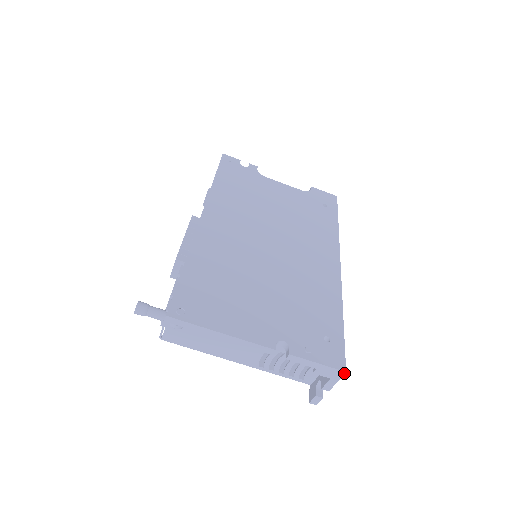
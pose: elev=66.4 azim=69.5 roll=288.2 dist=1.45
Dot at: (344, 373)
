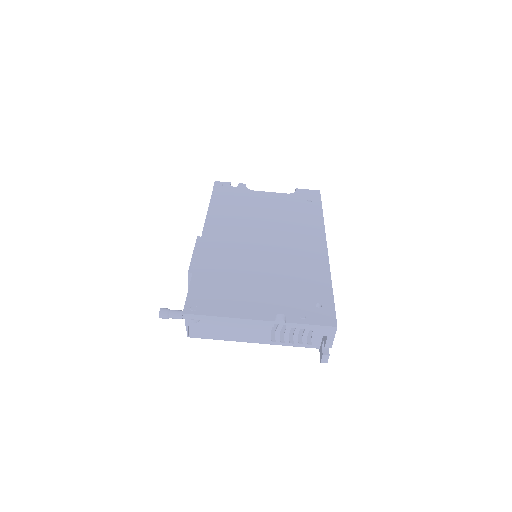
Dot at: (336, 328)
